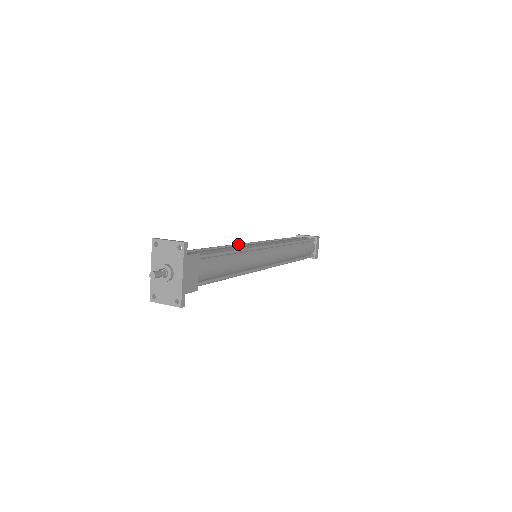
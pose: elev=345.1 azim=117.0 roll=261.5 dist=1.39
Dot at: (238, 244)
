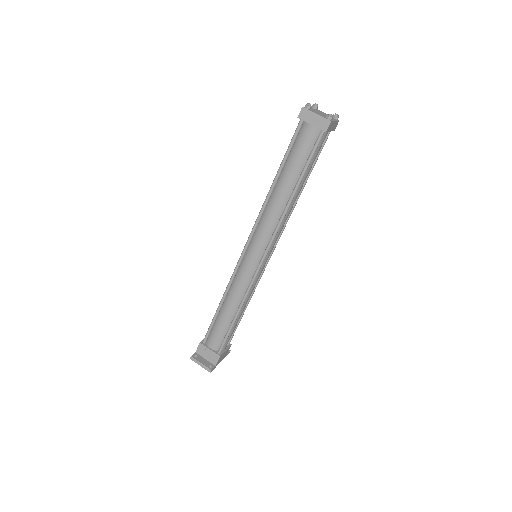
Dot at: (235, 271)
